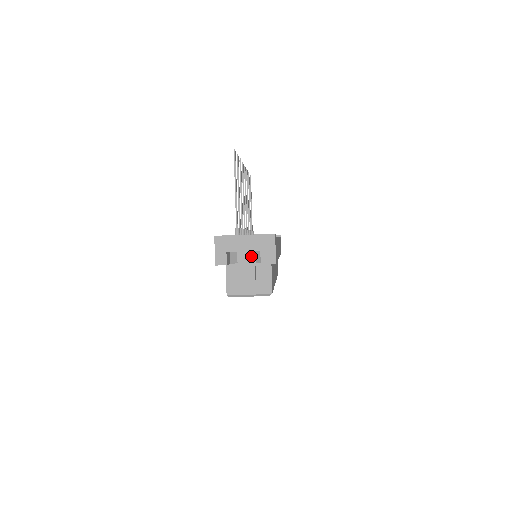
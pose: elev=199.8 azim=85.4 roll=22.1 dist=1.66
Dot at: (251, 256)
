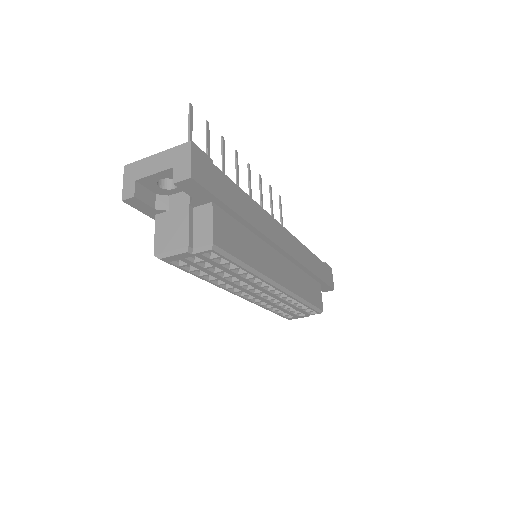
Dot at: (184, 197)
